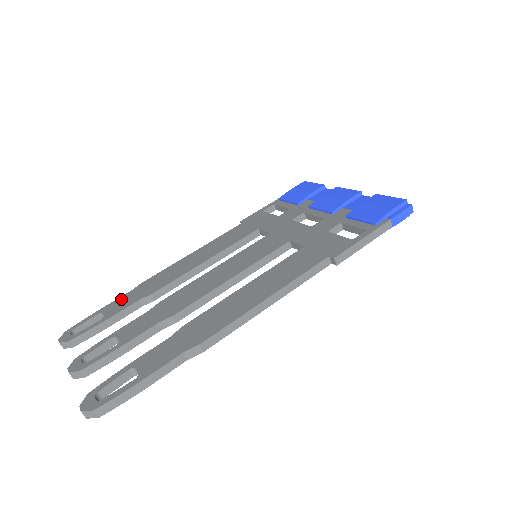
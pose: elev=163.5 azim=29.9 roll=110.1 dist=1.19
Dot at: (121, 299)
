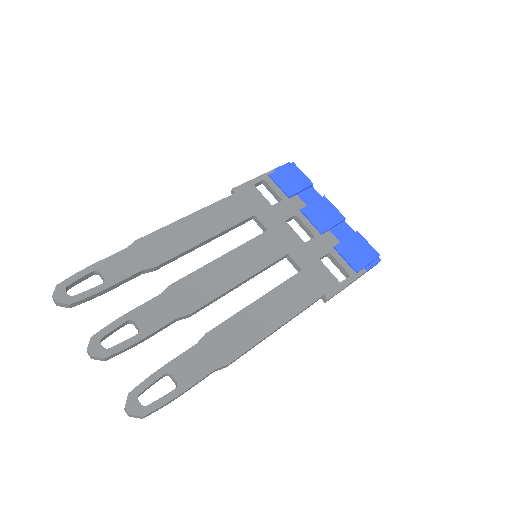
Dot at: (118, 258)
